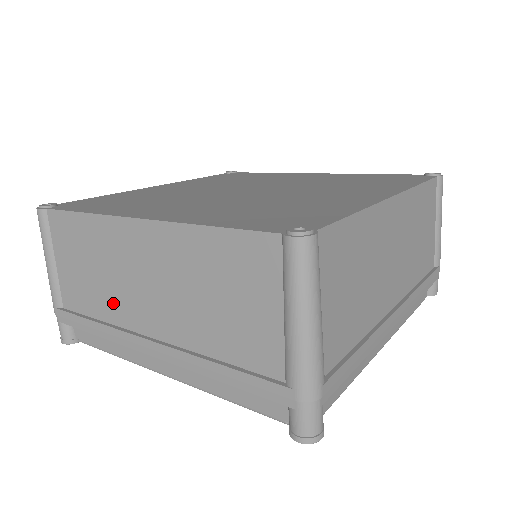
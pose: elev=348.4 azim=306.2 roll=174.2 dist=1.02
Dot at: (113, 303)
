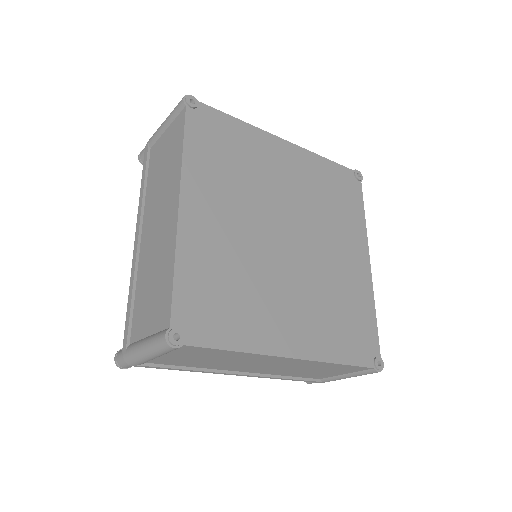
Dot at: (152, 197)
